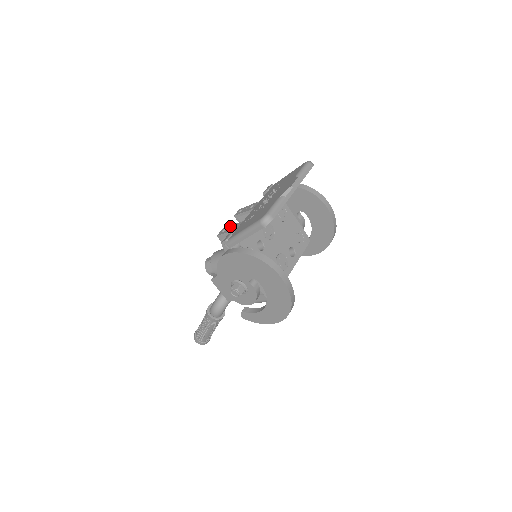
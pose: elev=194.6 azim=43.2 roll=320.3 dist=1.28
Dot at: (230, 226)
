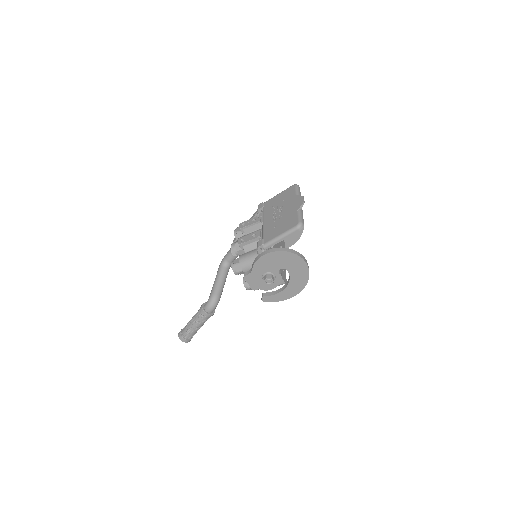
Dot at: (247, 236)
